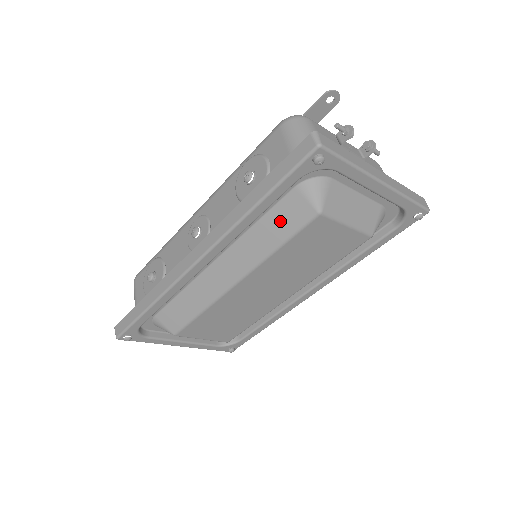
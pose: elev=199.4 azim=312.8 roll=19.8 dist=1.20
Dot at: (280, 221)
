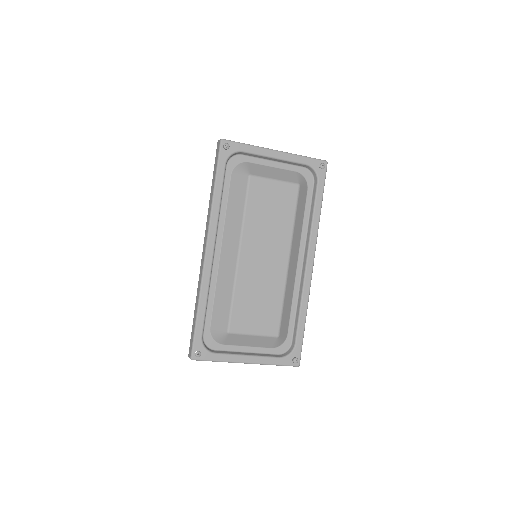
Dot at: (236, 197)
